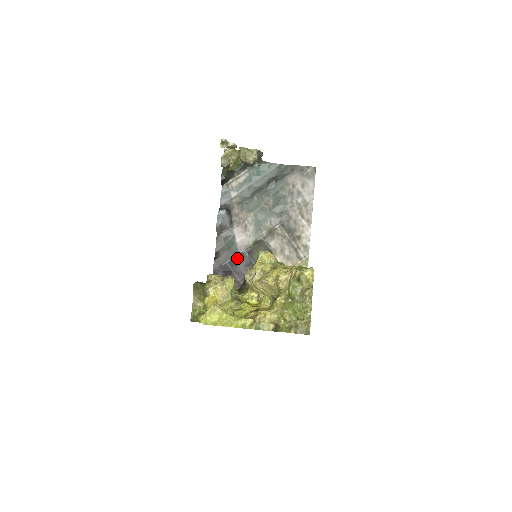
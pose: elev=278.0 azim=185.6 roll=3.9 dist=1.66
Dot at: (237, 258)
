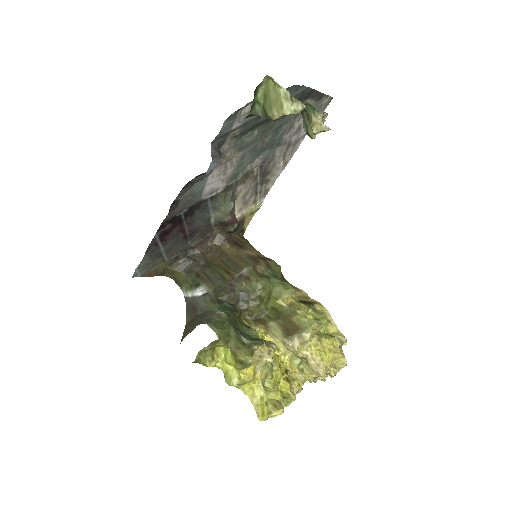
Dot at: (196, 207)
